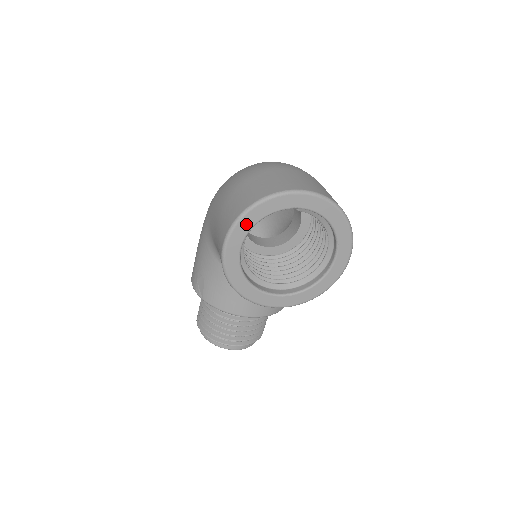
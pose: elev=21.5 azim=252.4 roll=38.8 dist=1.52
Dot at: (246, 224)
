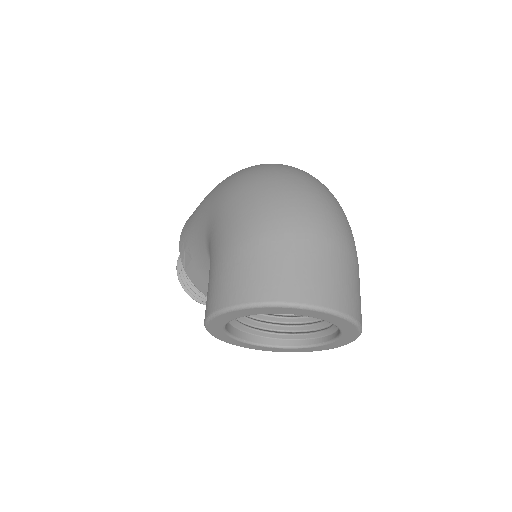
Dot at: (242, 313)
